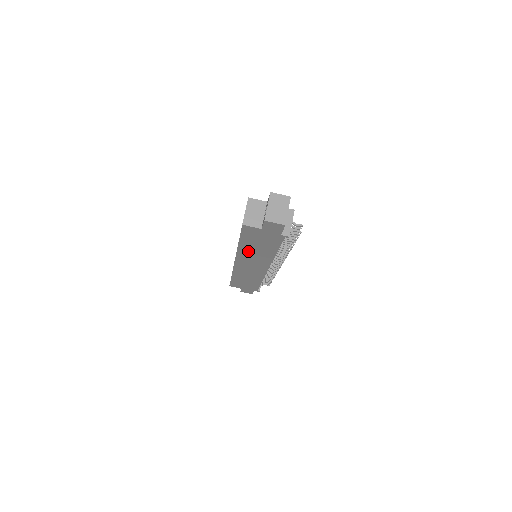
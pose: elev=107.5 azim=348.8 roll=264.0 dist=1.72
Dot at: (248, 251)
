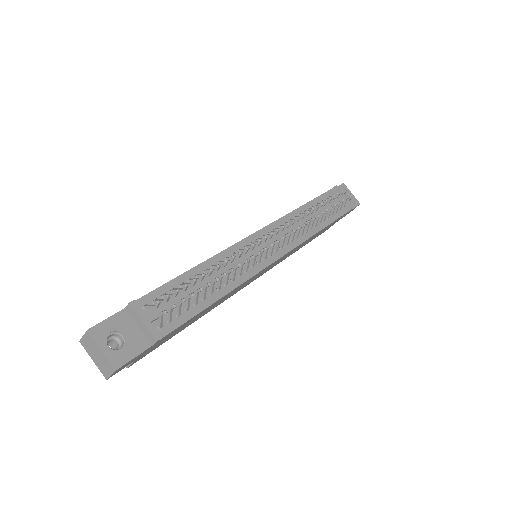
Dot at: occluded
